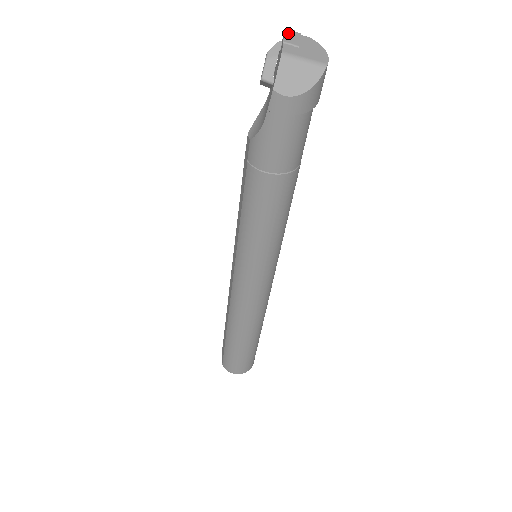
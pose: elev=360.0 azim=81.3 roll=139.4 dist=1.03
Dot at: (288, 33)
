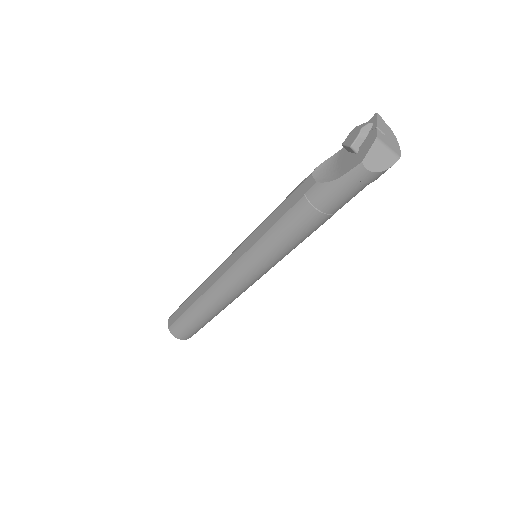
Dot at: (379, 119)
